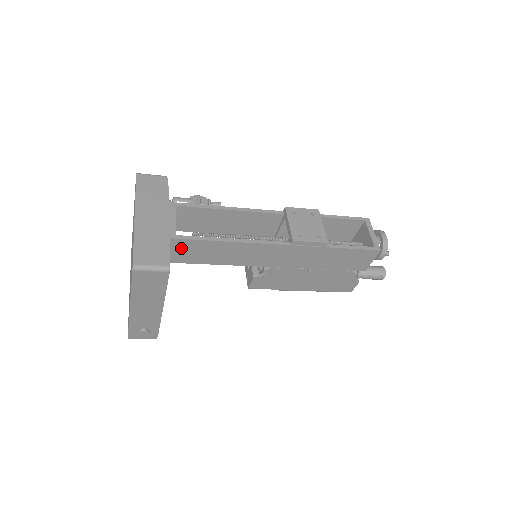
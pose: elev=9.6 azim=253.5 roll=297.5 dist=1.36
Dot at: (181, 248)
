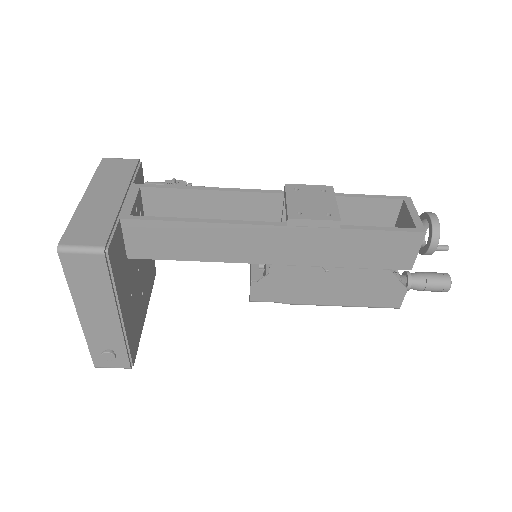
Dot at: (139, 234)
